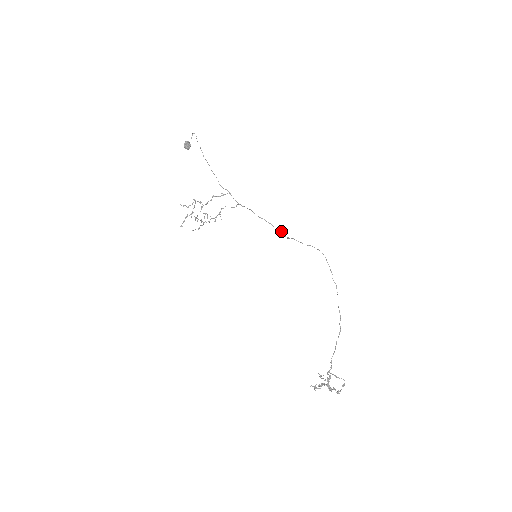
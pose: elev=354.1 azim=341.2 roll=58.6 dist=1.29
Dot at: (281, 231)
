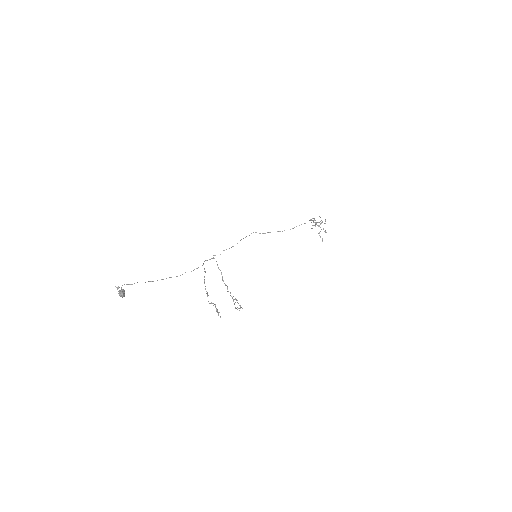
Dot at: occluded
